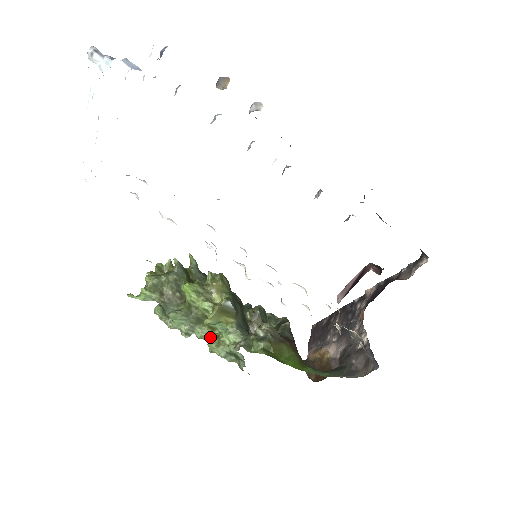
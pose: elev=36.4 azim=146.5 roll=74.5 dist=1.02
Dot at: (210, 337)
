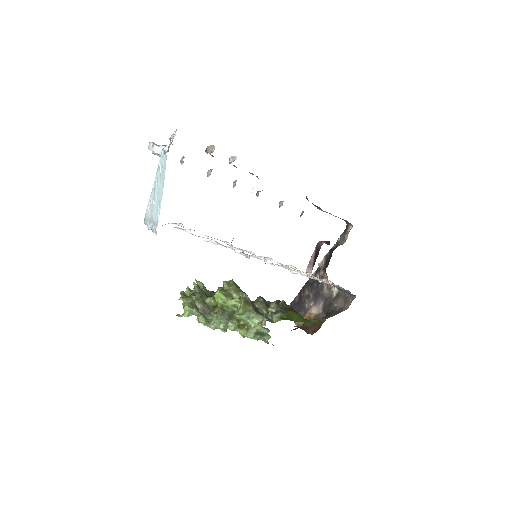
Dot at: (239, 327)
